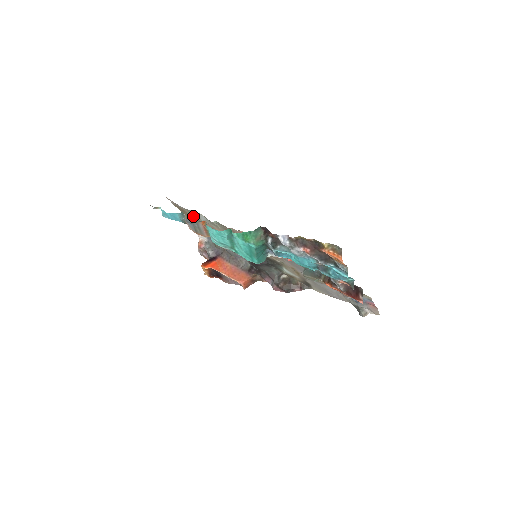
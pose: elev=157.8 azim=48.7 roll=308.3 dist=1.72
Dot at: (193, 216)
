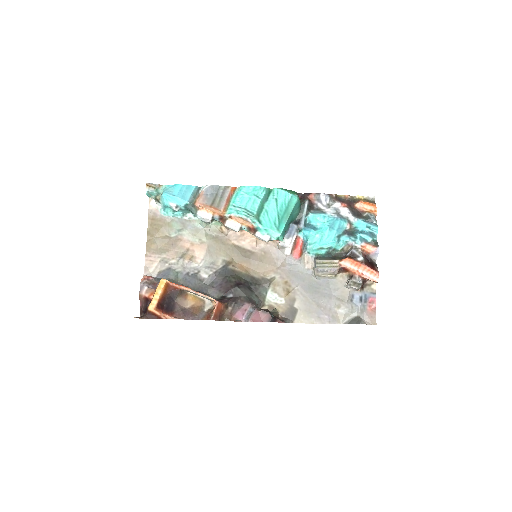
Dot at: (168, 231)
